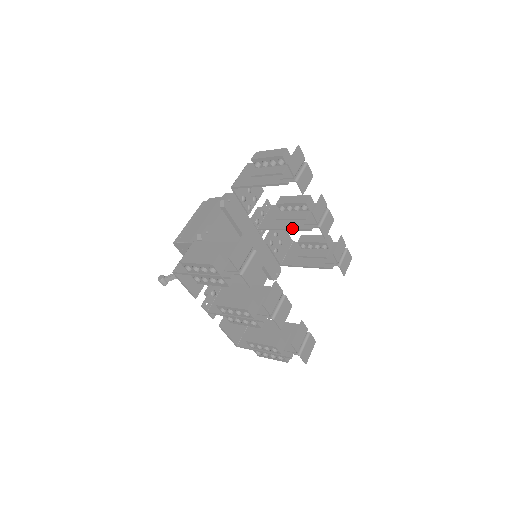
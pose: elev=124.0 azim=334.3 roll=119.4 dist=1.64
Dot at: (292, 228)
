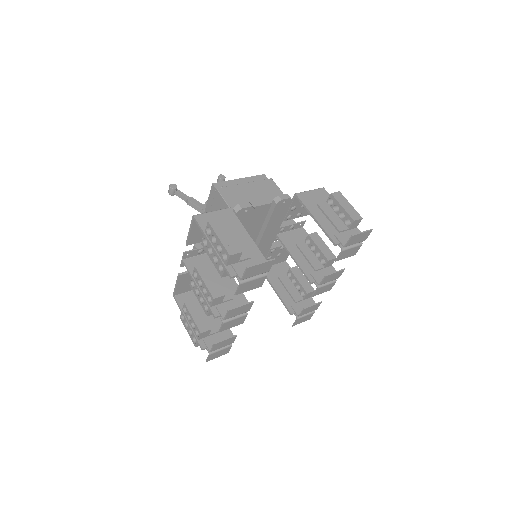
Dot at: (300, 265)
